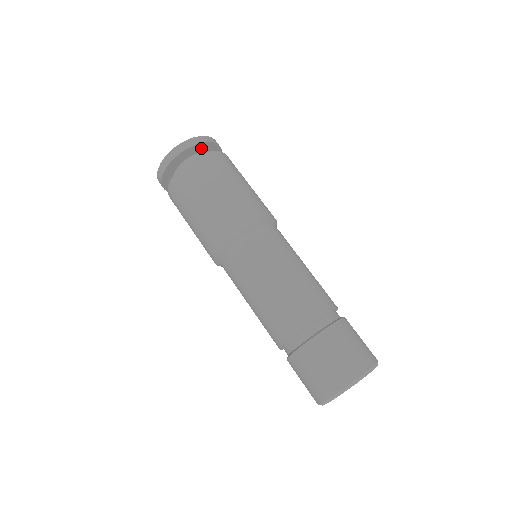
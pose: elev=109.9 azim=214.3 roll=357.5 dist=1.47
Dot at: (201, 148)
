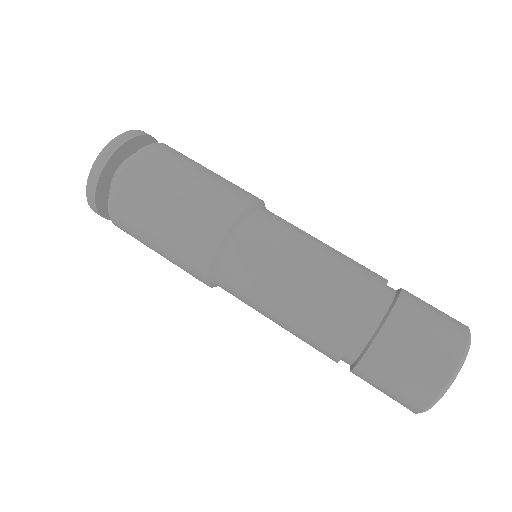
Dot at: (108, 172)
